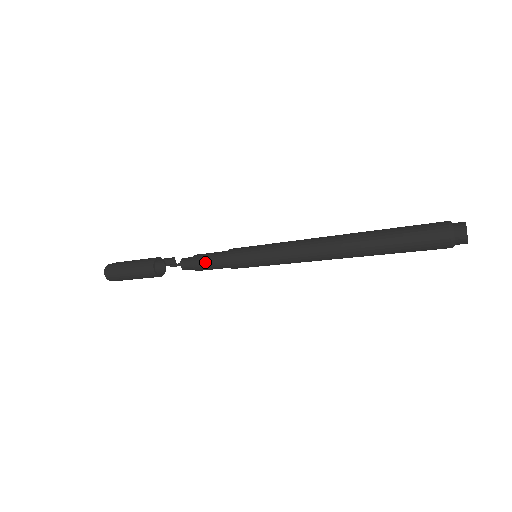
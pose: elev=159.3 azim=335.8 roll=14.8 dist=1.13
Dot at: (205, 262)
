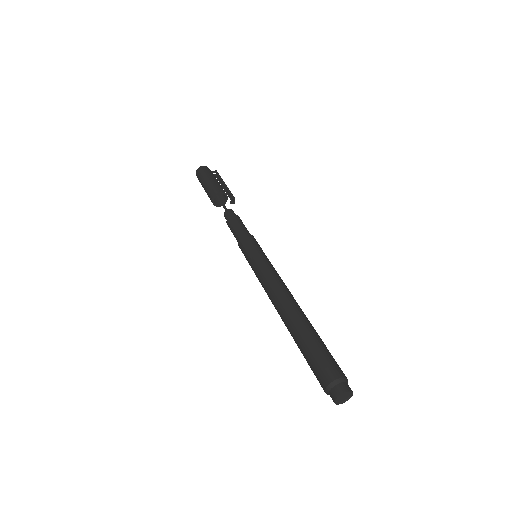
Dot at: (231, 228)
